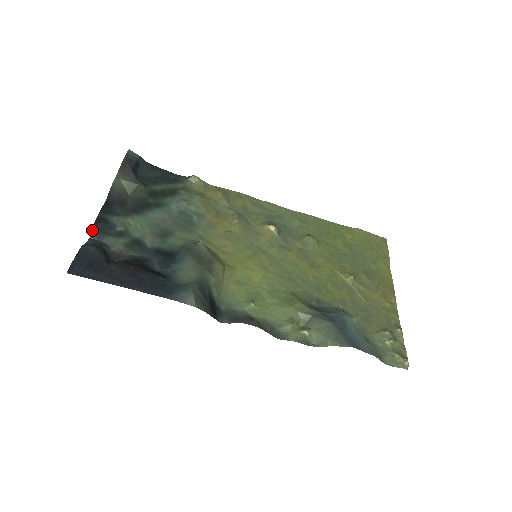
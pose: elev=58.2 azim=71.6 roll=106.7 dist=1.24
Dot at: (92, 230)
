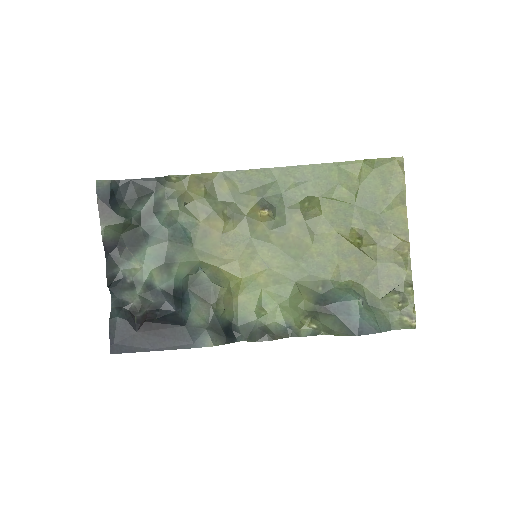
Dot at: (110, 292)
